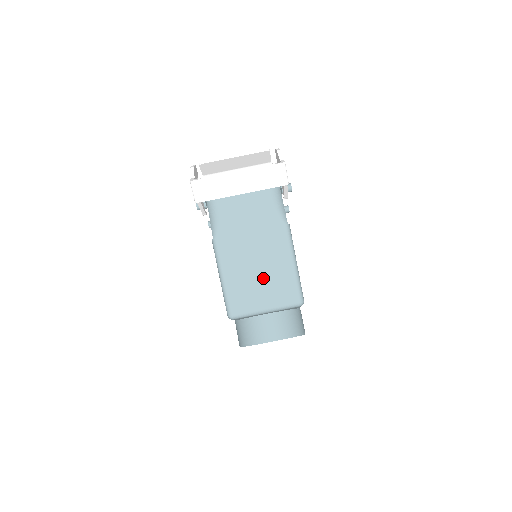
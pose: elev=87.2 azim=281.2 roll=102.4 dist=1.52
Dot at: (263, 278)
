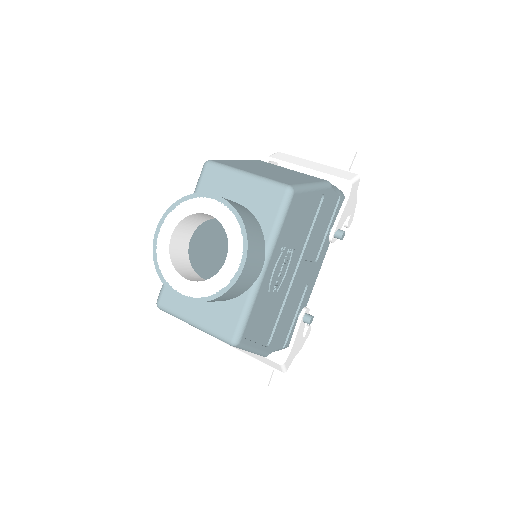
Dot at: (271, 172)
